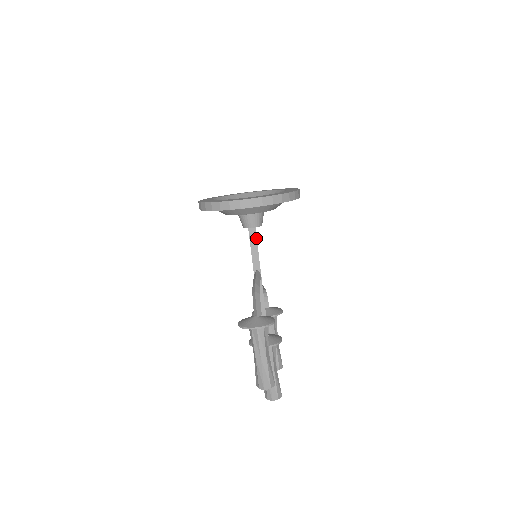
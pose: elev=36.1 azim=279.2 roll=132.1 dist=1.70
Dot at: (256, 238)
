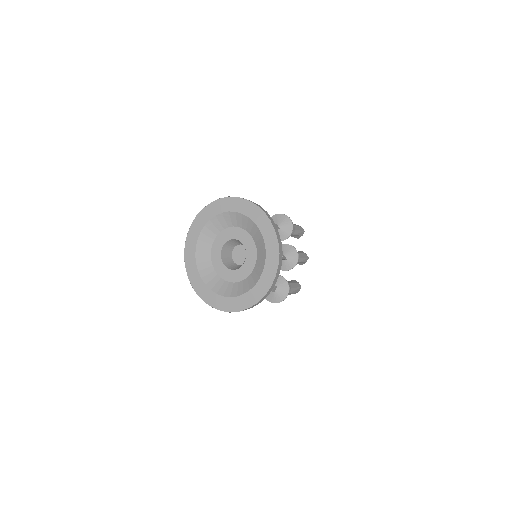
Dot at: occluded
